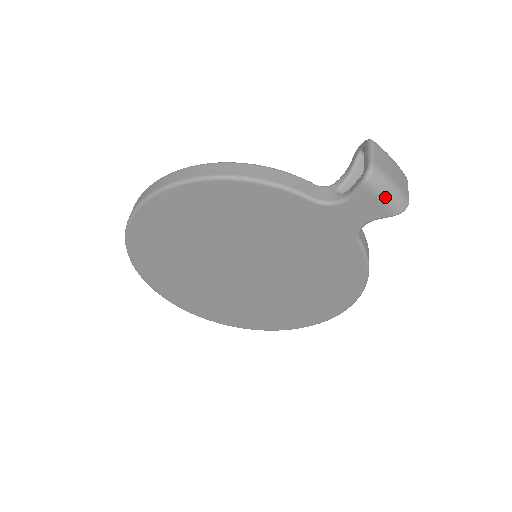
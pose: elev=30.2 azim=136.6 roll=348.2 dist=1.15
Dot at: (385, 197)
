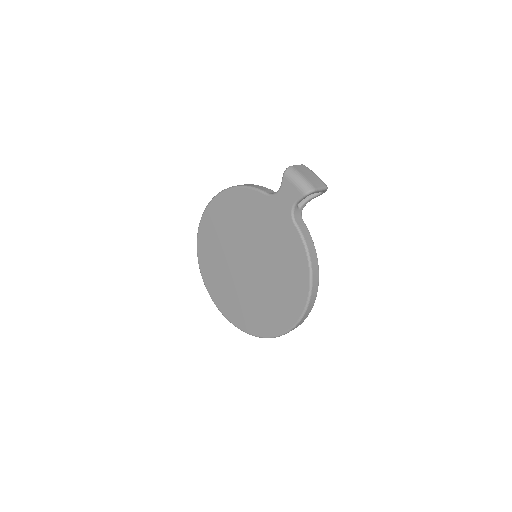
Dot at: (296, 182)
